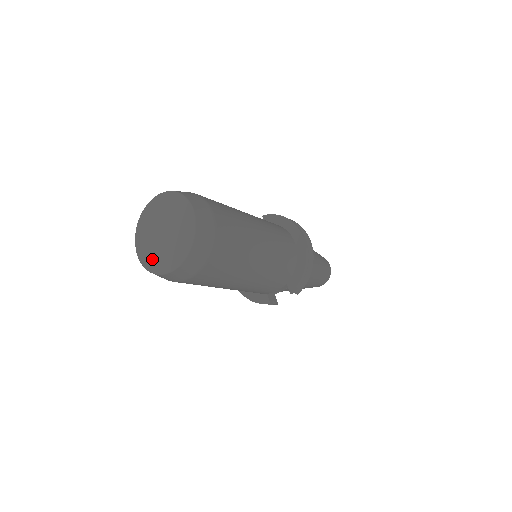
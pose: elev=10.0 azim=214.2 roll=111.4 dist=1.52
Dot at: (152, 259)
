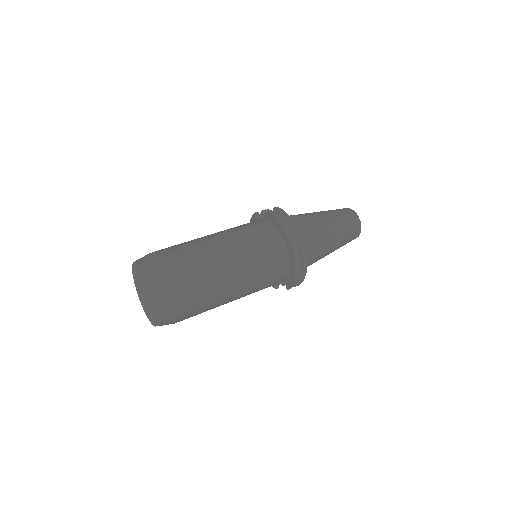
Dot at: (144, 307)
